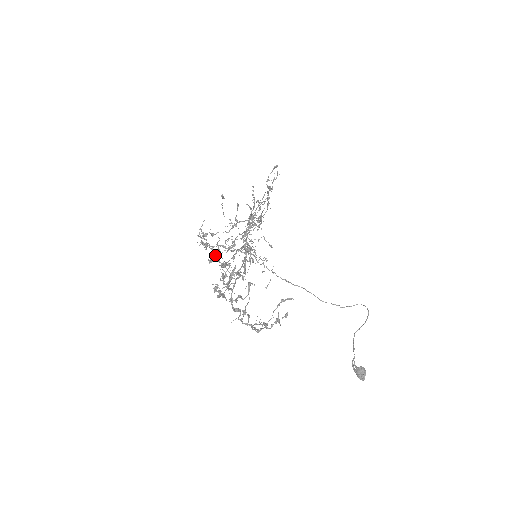
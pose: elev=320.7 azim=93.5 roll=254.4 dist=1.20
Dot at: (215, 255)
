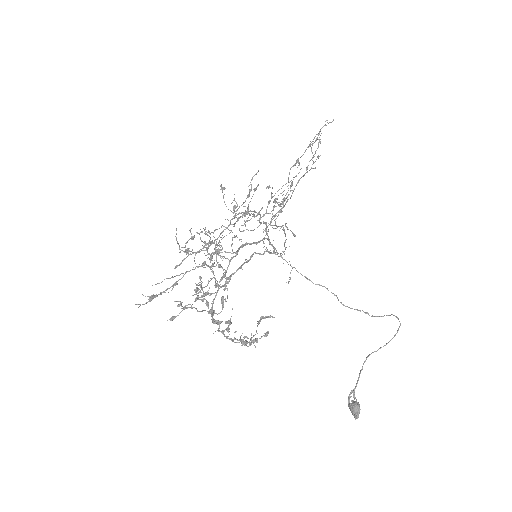
Dot at: occluded
